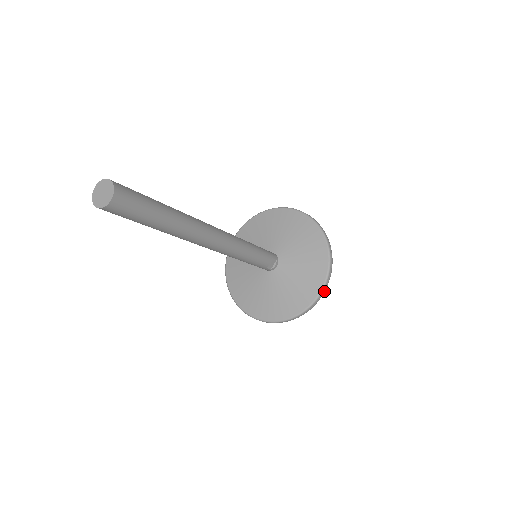
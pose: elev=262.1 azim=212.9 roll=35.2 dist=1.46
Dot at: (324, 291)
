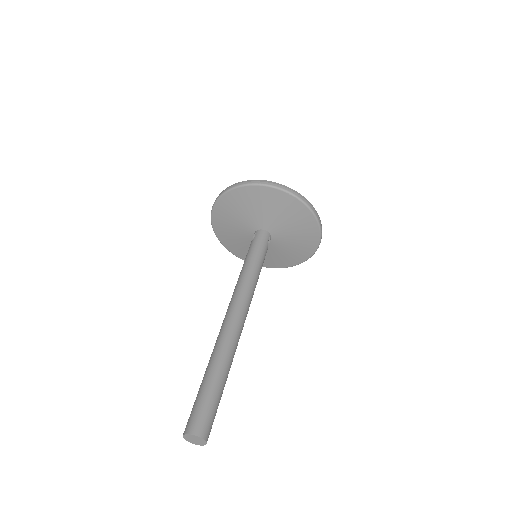
Dot at: (321, 238)
